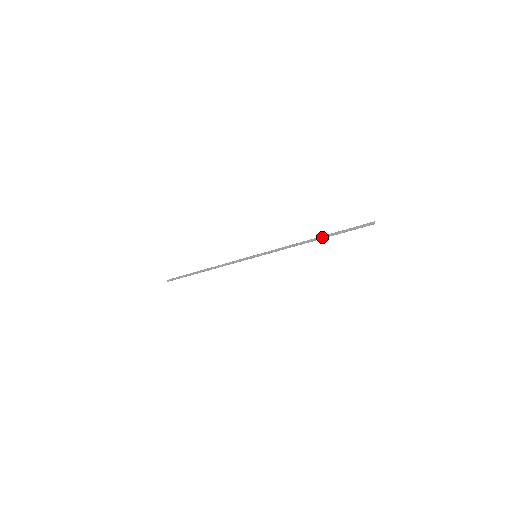
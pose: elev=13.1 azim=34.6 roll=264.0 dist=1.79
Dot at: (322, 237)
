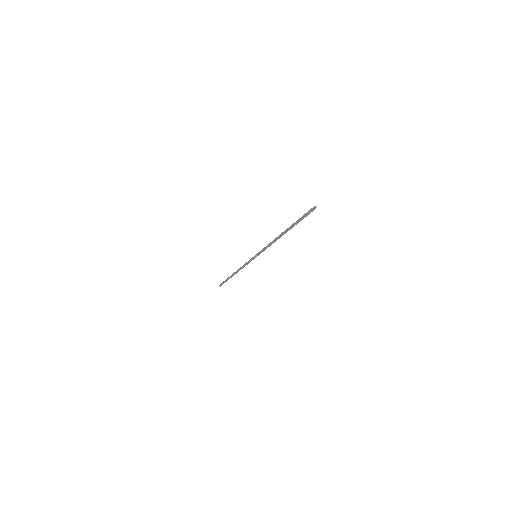
Dot at: (286, 230)
